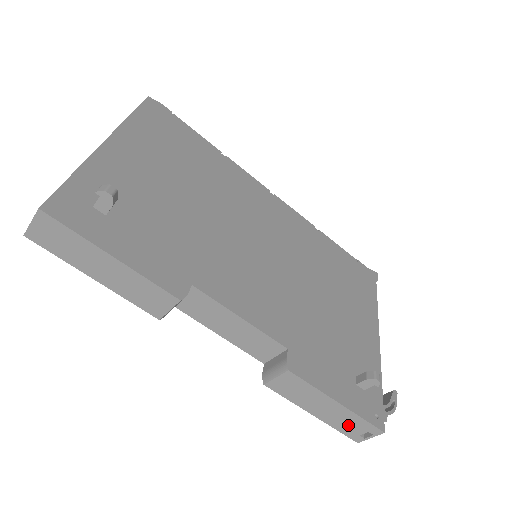
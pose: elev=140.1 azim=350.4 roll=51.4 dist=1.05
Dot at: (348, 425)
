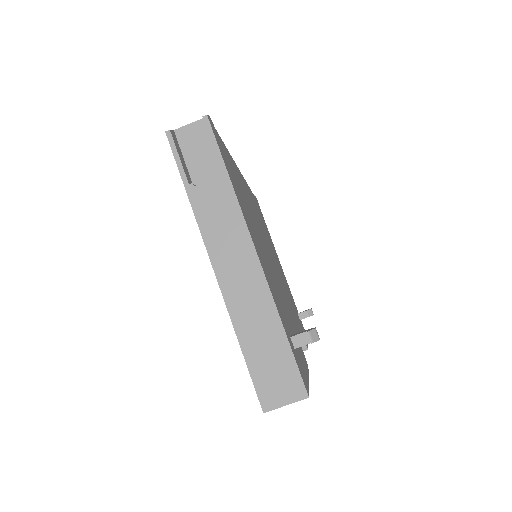
Dot at: occluded
